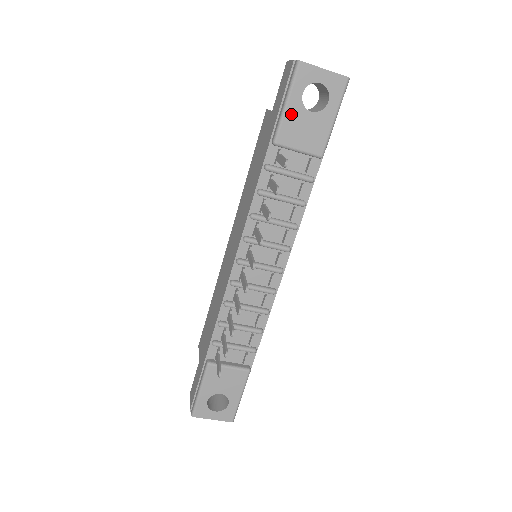
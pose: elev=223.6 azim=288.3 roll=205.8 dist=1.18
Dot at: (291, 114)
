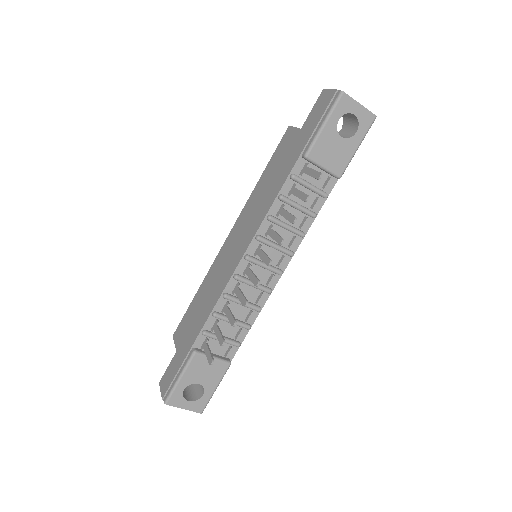
Dot at: (325, 135)
